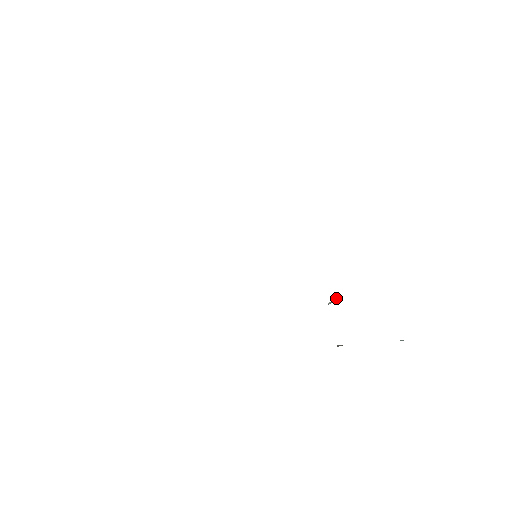
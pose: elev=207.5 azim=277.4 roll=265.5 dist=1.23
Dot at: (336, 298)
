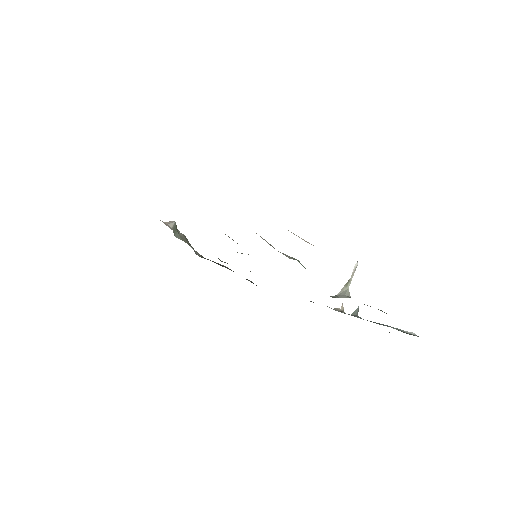
Dot at: (346, 285)
